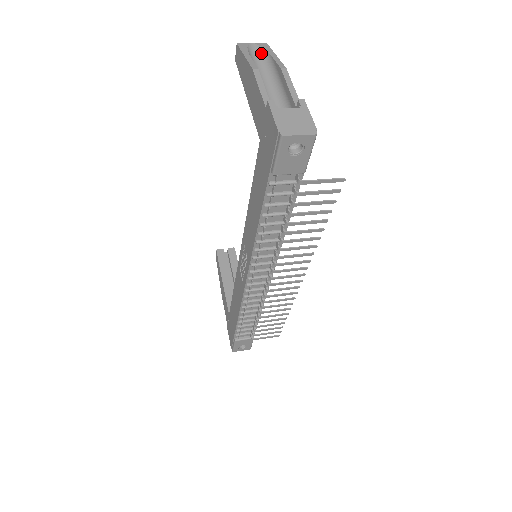
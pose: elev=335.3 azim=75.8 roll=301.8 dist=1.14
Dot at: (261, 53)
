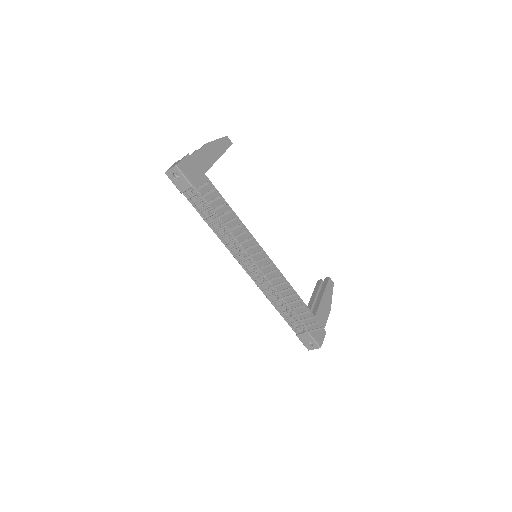
Dot at: occluded
